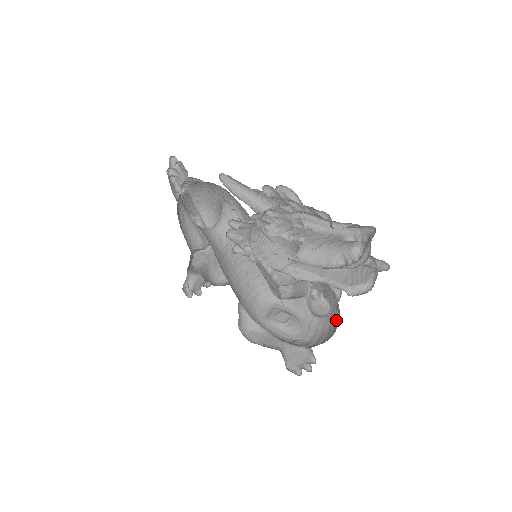
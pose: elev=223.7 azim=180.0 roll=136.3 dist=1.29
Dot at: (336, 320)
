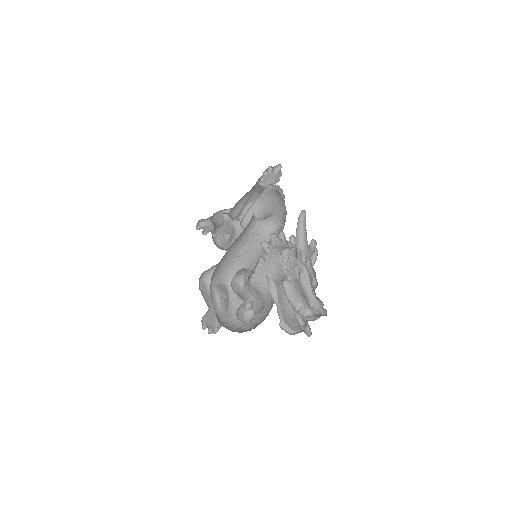
Dot at: (247, 329)
